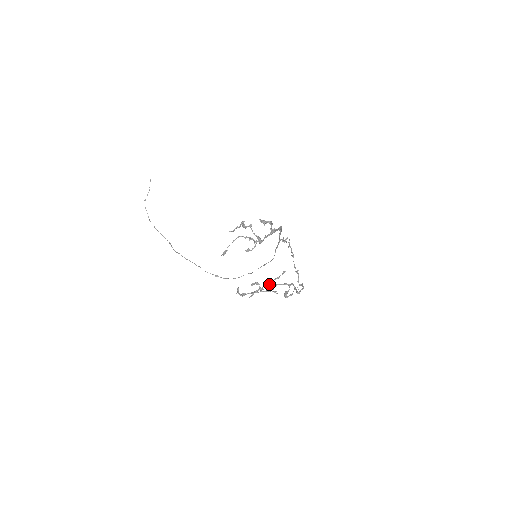
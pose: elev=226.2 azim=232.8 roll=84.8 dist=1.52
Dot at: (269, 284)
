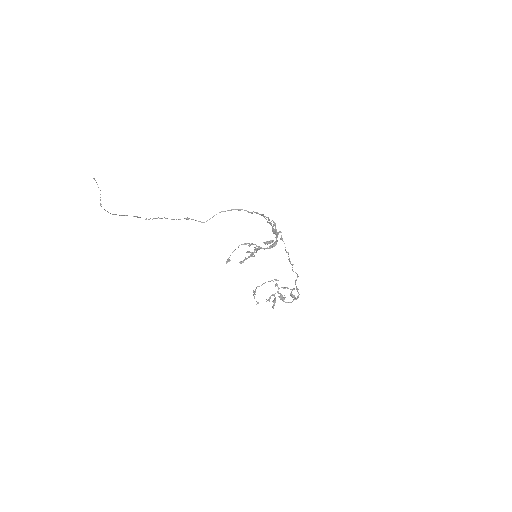
Dot at: occluded
